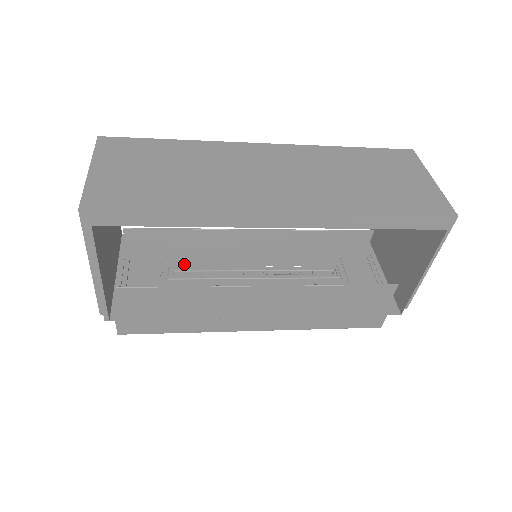
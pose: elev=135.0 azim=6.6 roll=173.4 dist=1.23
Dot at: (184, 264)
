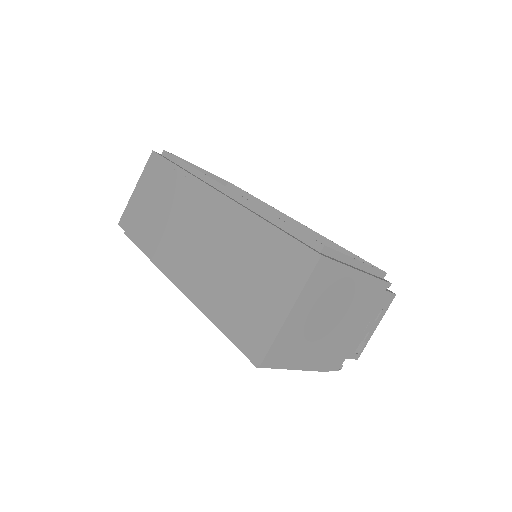
Dot at: occluded
